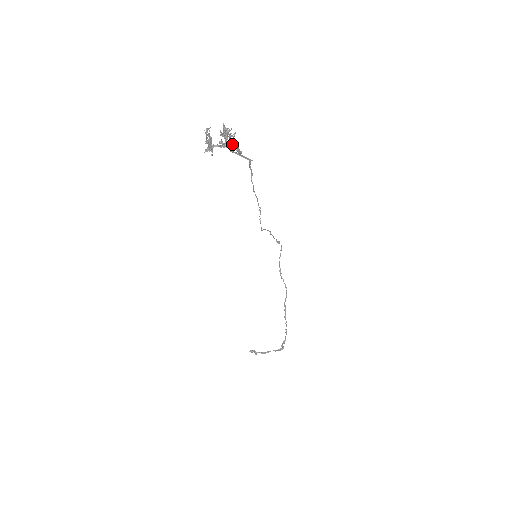
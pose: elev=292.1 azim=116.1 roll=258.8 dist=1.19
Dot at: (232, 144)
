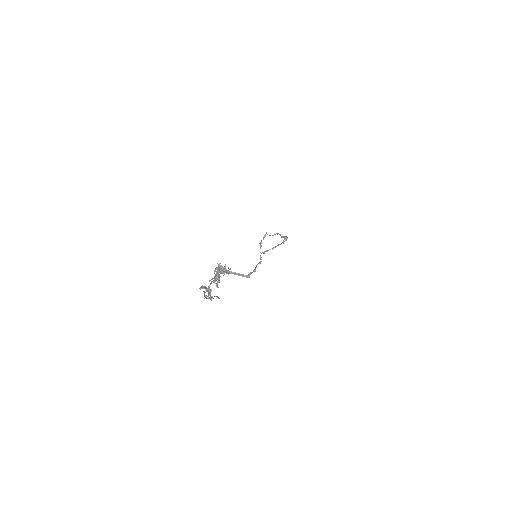
Dot at: (219, 271)
